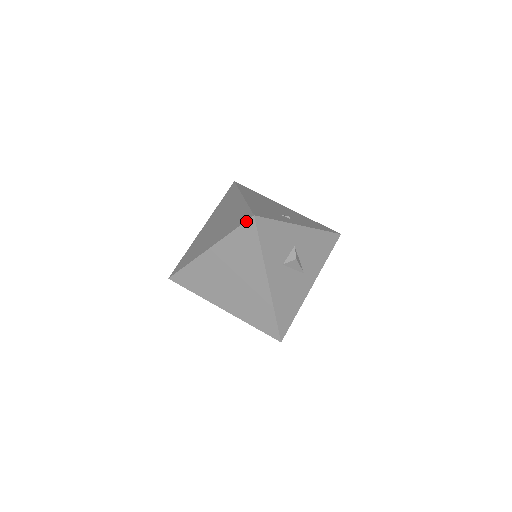
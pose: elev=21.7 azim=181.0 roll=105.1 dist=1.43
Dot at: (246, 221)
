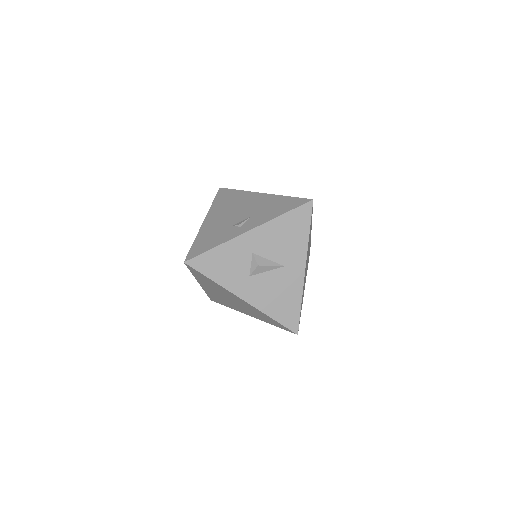
Dot at: occluded
